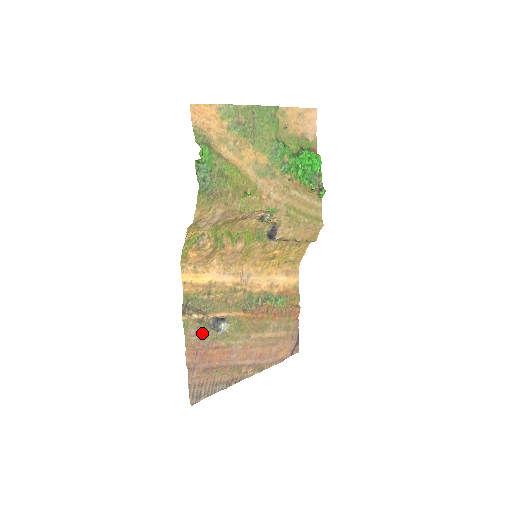
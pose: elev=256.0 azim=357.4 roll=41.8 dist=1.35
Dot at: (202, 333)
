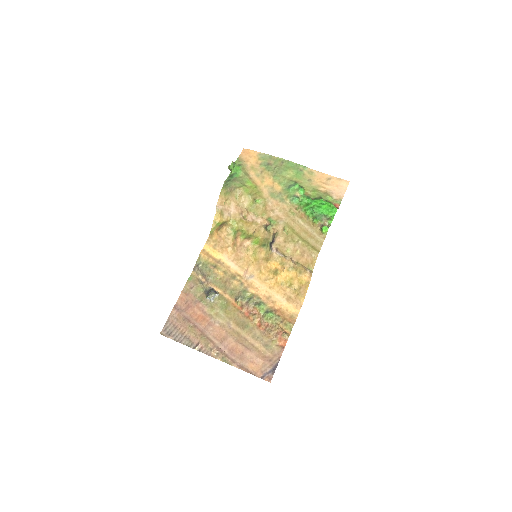
Dot at: (197, 291)
